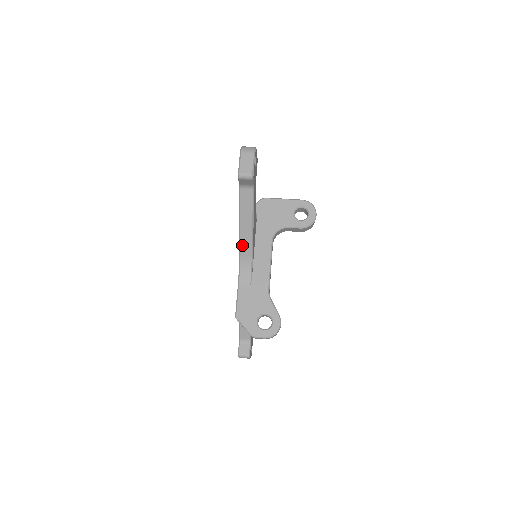
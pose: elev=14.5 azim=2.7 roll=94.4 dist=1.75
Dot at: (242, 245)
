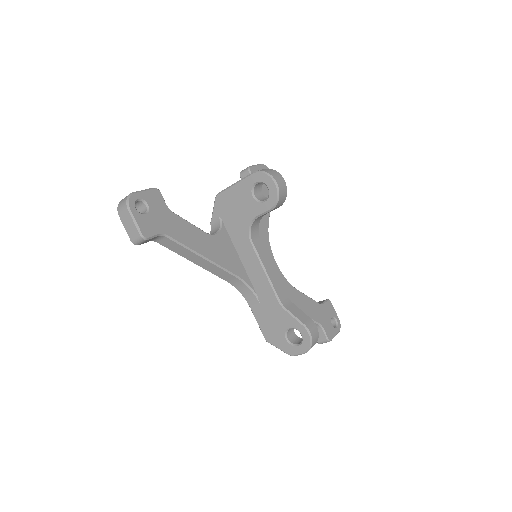
Dot at: (218, 275)
